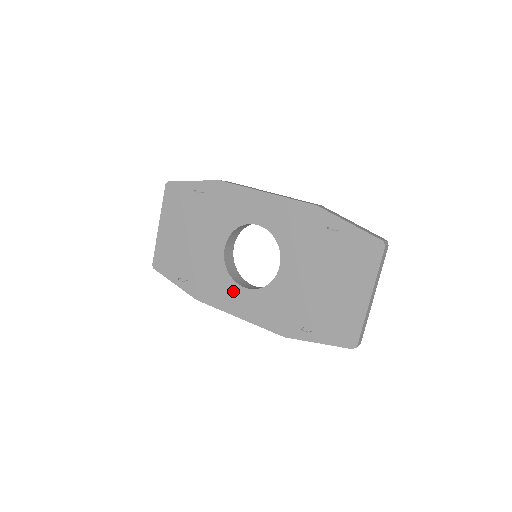
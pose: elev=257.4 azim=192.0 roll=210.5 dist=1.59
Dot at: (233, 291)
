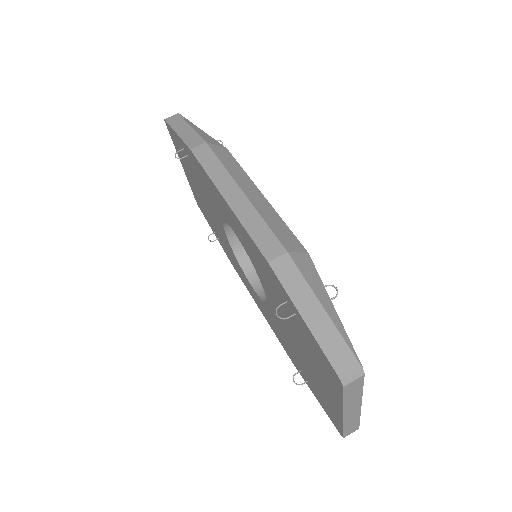
Dot at: (246, 281)
